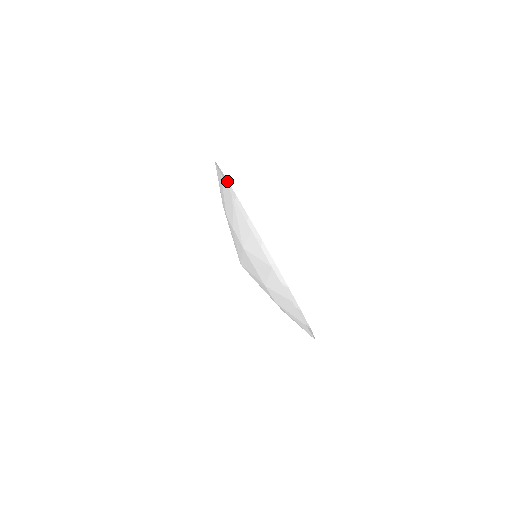
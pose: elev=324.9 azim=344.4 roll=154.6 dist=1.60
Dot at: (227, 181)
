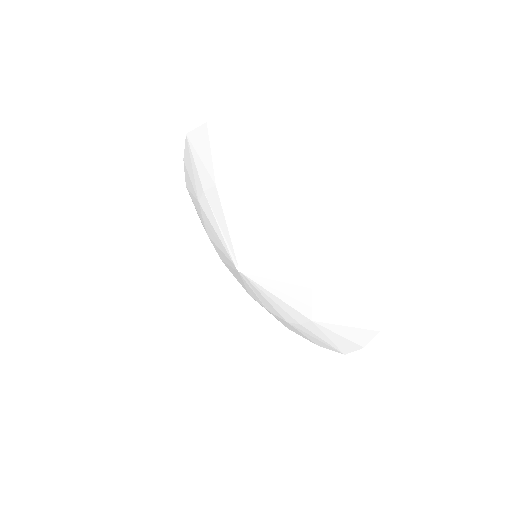
Dot at: occluded
